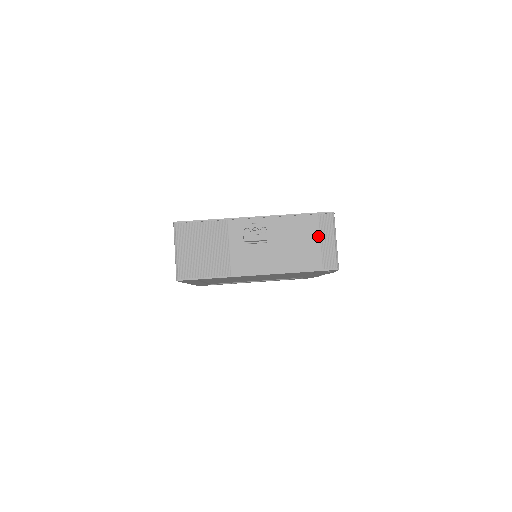
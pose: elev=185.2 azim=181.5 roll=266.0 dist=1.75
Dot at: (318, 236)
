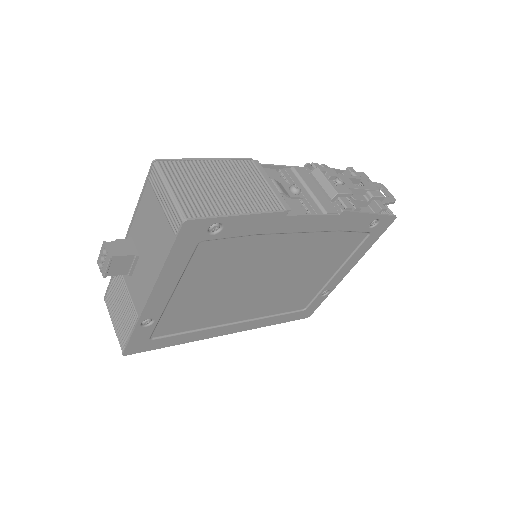
Dot at: (158, 203)
